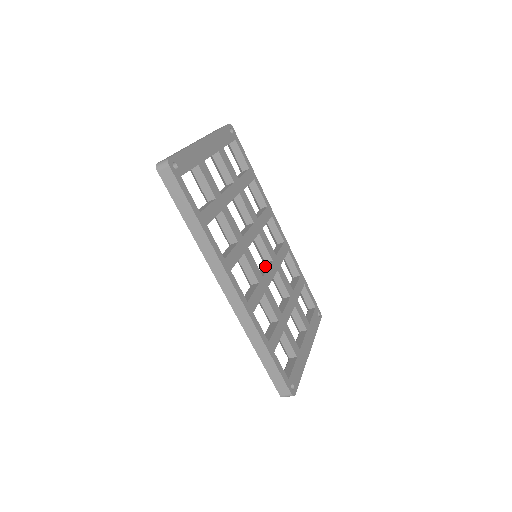
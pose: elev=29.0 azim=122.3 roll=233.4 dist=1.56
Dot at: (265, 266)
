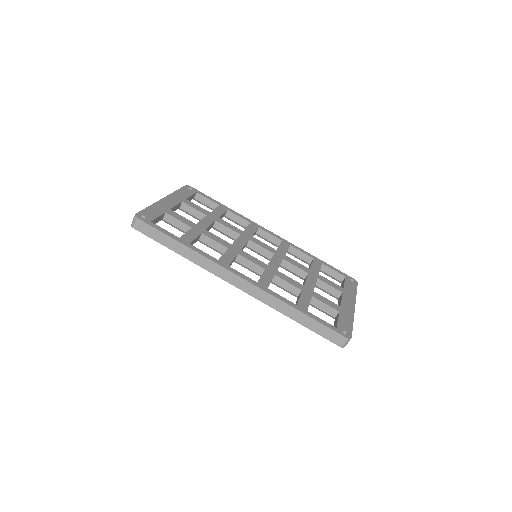
Dot at: occluded
